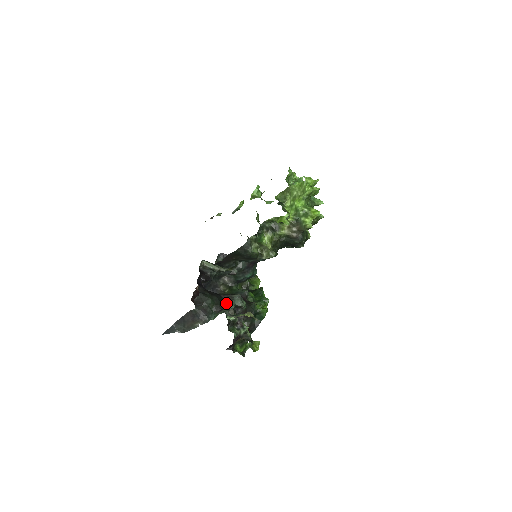
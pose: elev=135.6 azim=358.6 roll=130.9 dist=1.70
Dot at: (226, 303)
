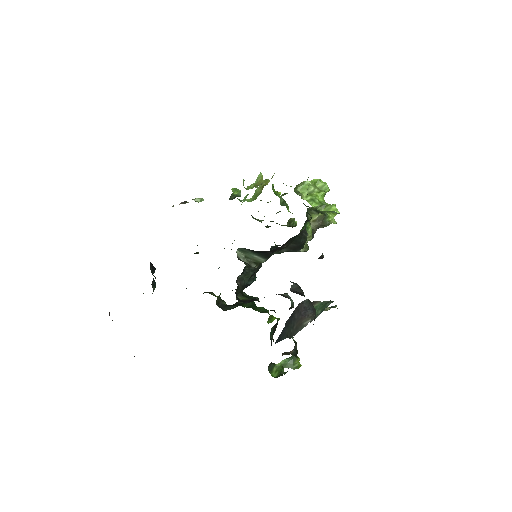
Dot at: occluded
